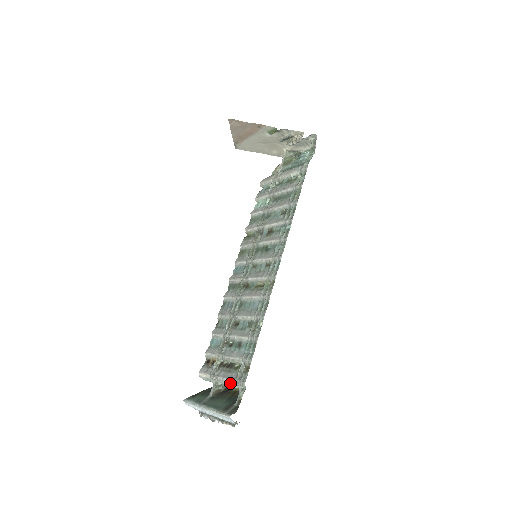
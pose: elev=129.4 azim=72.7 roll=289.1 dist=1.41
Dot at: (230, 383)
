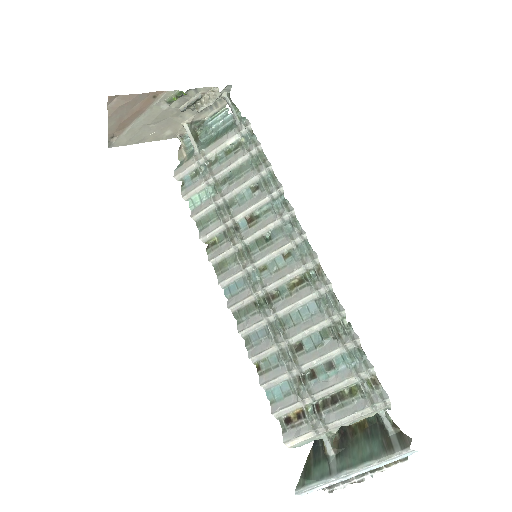
Dot at: (360, 416)
